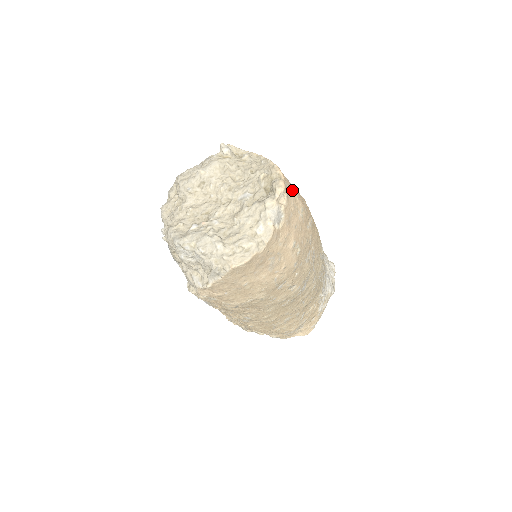
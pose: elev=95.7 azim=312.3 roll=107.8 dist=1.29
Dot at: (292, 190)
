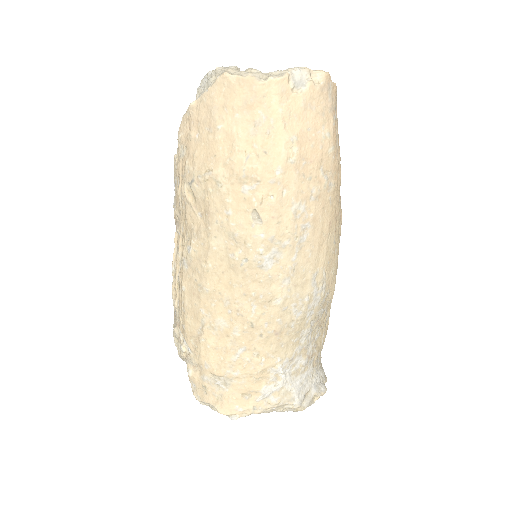
Dot at: (333, 107)
